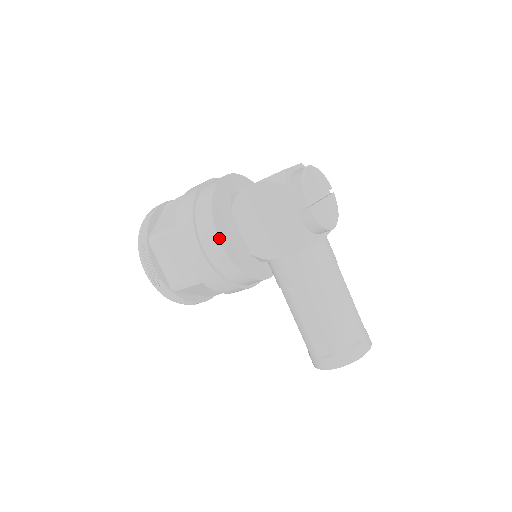
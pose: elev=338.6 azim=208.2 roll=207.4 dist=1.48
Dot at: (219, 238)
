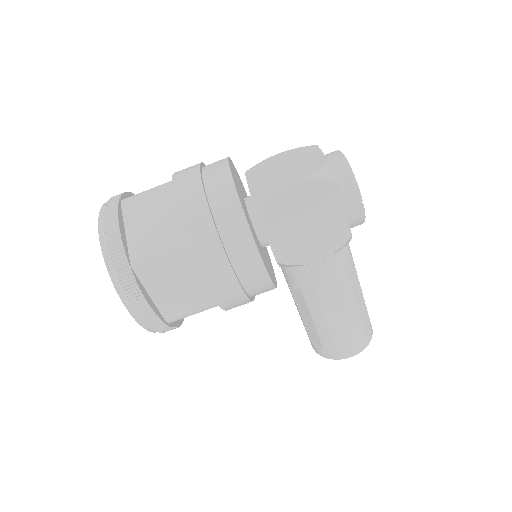
Dot at: (260, 255)
